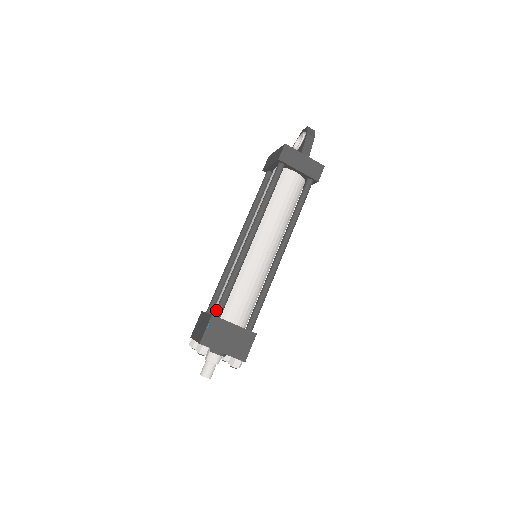
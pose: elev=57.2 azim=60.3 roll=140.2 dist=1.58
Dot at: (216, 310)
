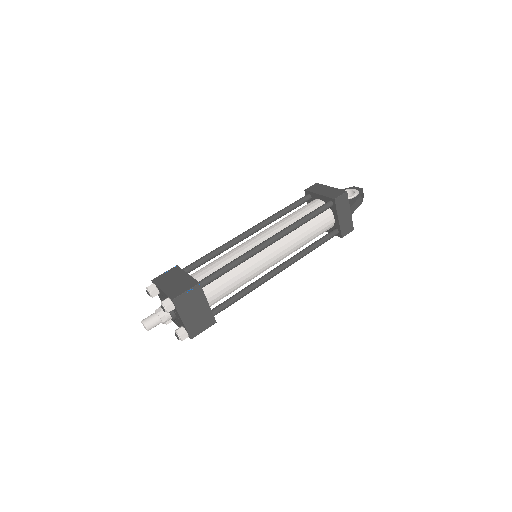
Dot at: (203, 280)
